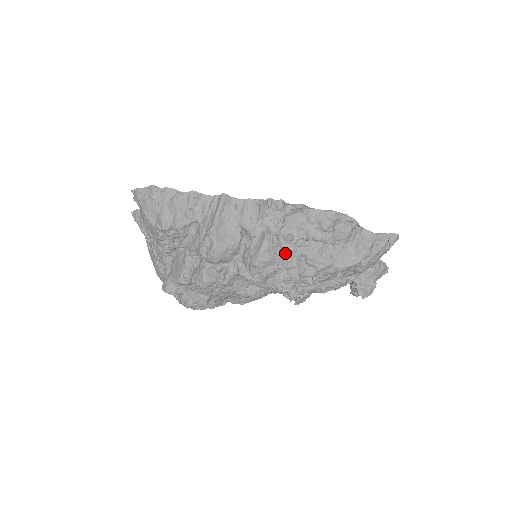
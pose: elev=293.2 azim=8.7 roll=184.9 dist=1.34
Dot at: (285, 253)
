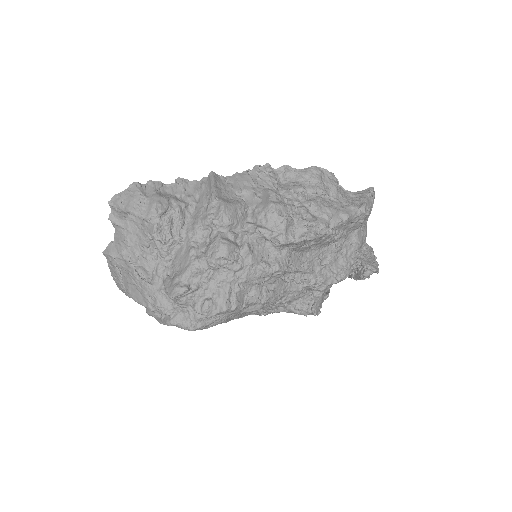
Dot at: (292, 205)
